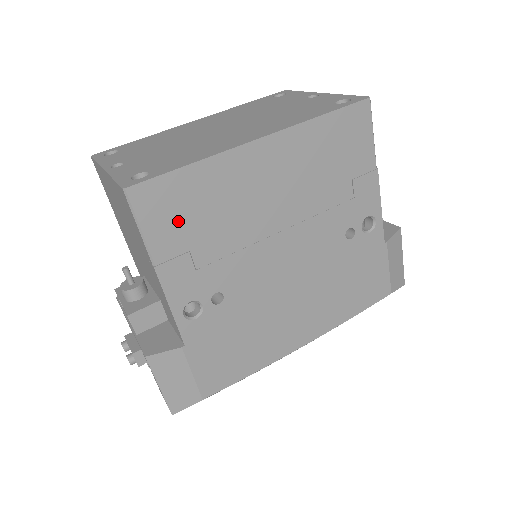
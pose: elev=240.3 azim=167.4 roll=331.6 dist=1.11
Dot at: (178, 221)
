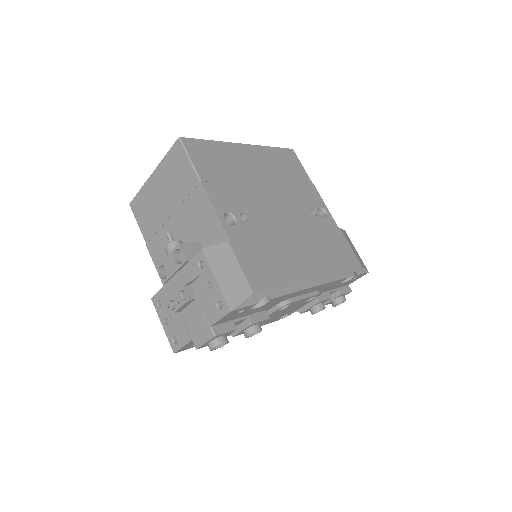
Dot at: (210, 164)
